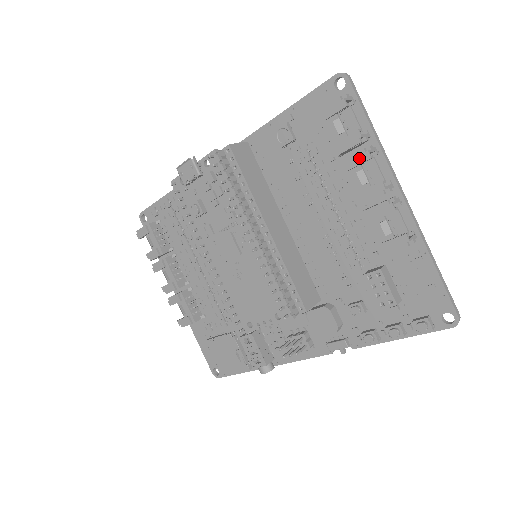
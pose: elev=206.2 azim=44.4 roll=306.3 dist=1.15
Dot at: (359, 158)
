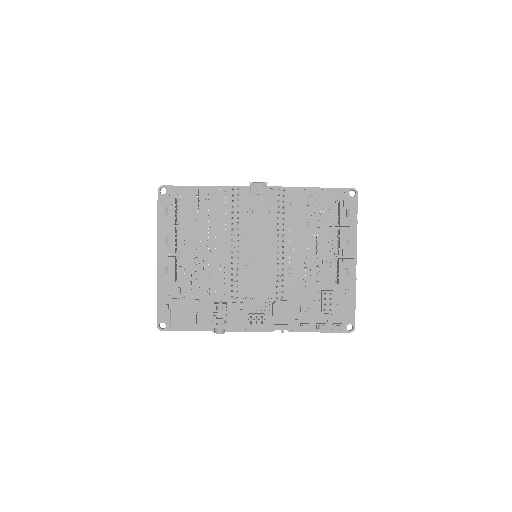
Dot at: (352, 233)
